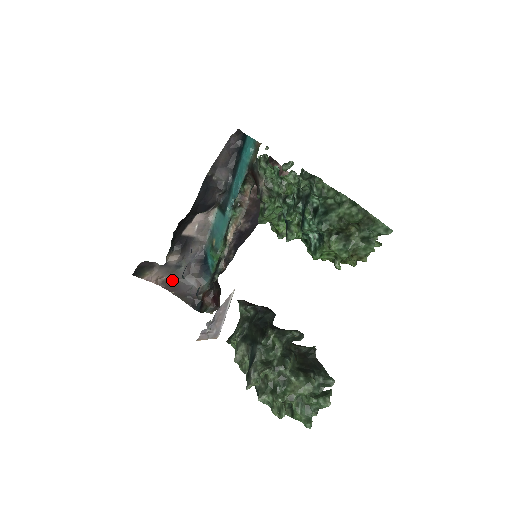
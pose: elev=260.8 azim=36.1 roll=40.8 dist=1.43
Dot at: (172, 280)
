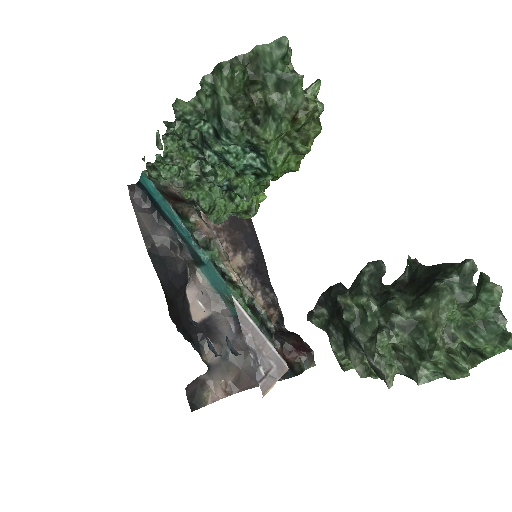
Dot at: (237, 376)
